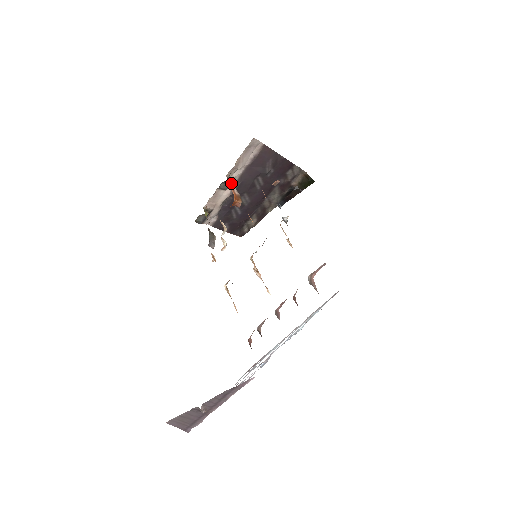
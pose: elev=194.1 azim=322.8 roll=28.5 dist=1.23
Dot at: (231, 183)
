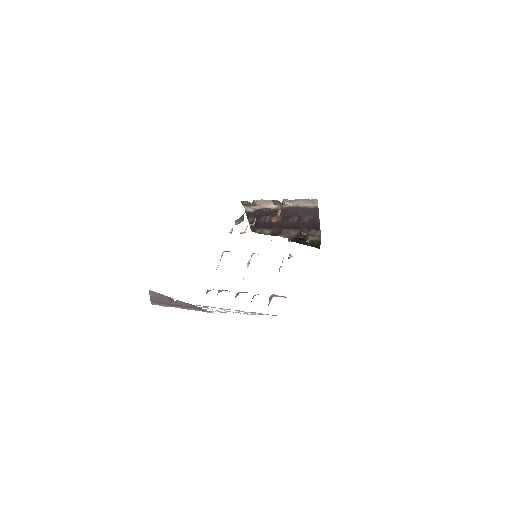
Dot at: (281, 205)
